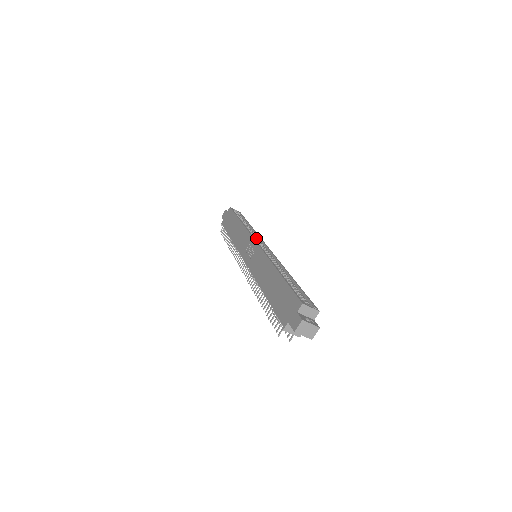
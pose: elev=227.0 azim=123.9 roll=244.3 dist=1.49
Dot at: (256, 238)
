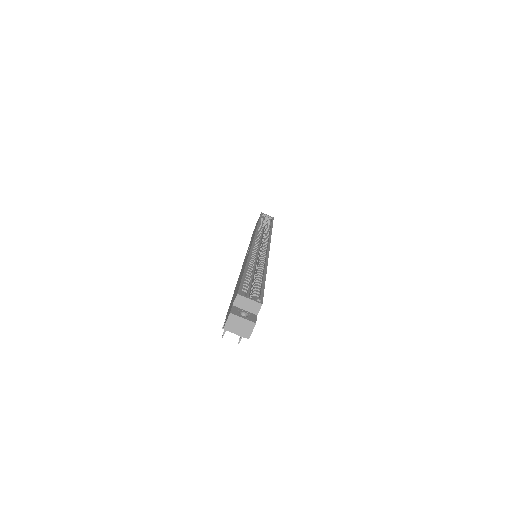
Dot at: (264, 238)
